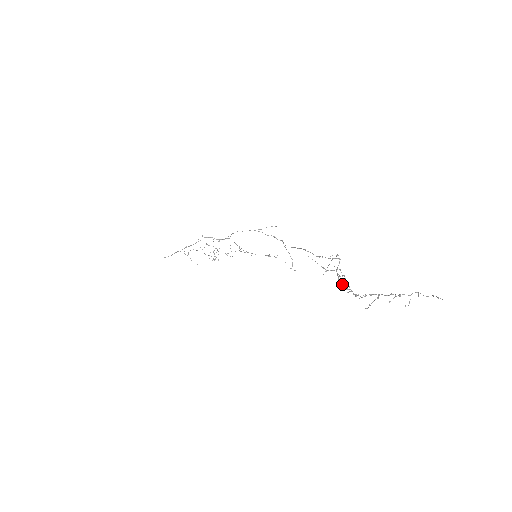
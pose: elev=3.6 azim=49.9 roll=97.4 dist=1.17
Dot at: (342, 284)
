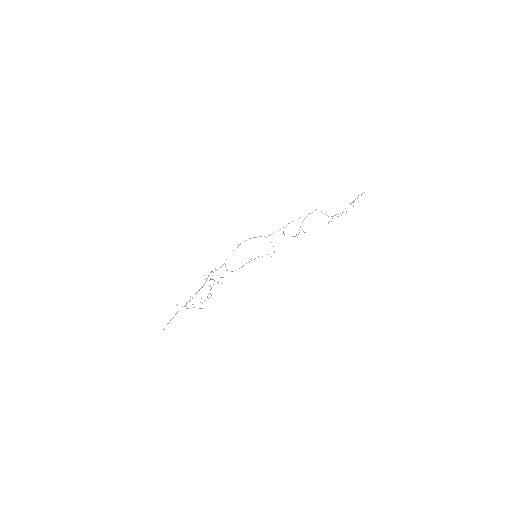
Dot at: occluded
